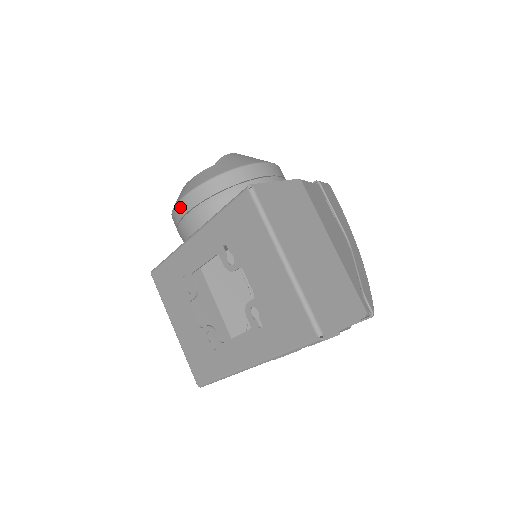
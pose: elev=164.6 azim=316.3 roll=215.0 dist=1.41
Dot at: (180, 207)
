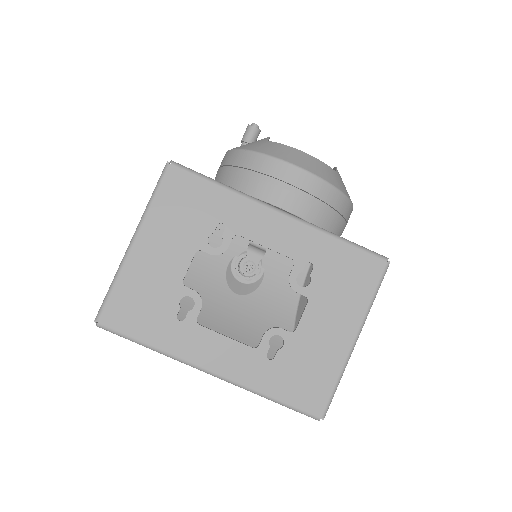
Dot at: (295, 173)
